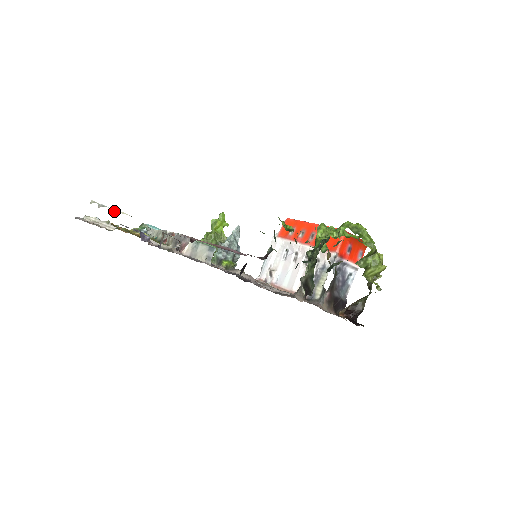
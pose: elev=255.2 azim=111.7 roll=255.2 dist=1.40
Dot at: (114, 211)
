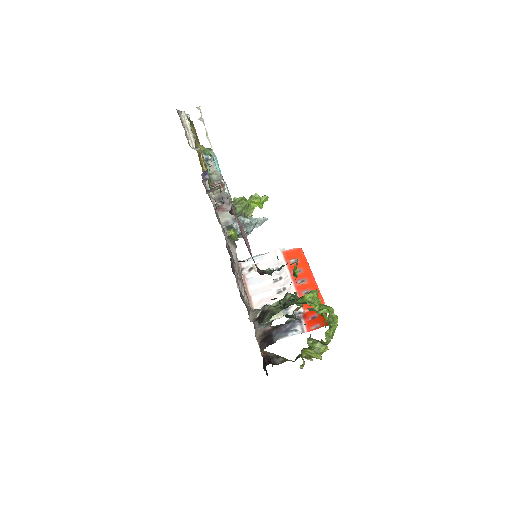
Dot at: (206, 135)
